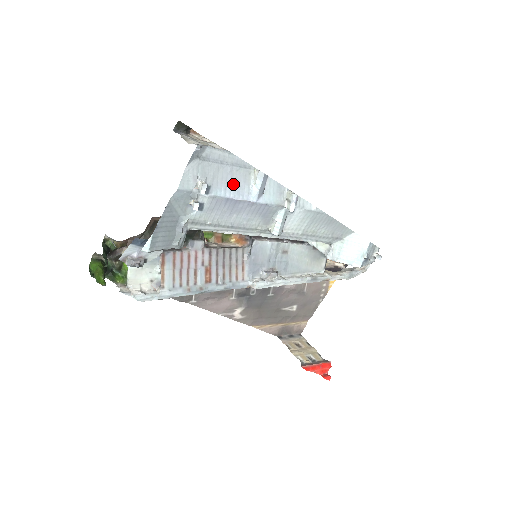
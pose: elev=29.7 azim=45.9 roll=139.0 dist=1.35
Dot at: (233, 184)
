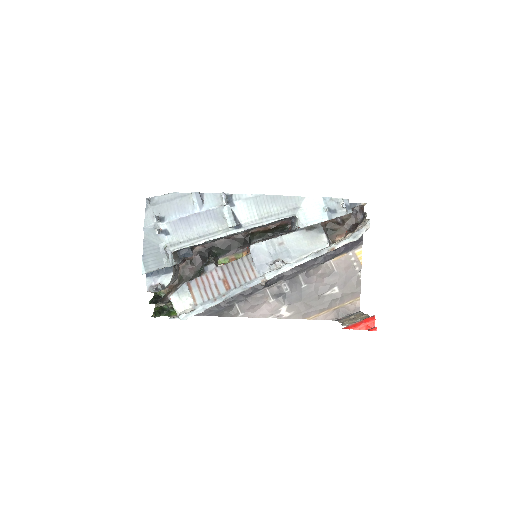
Dot at: (180, 209)
